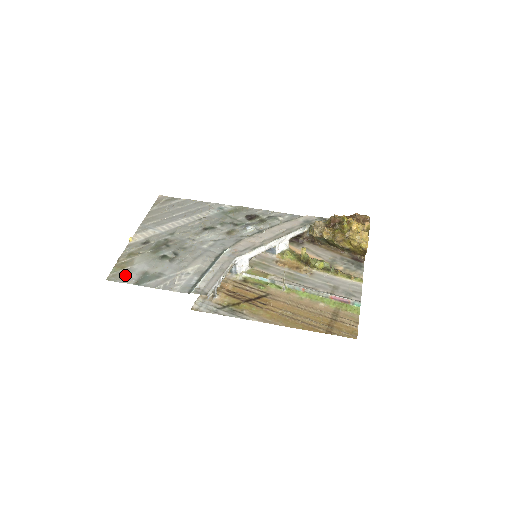
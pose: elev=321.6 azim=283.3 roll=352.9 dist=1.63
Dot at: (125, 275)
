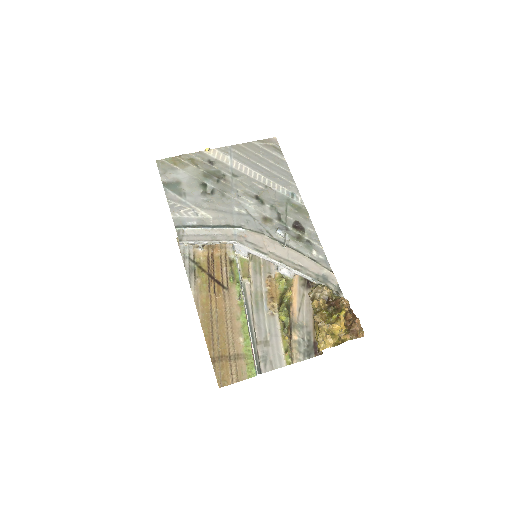
Dot at: (168, 170)
